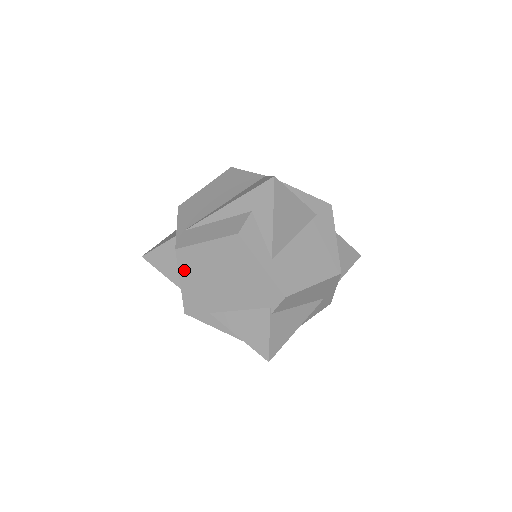
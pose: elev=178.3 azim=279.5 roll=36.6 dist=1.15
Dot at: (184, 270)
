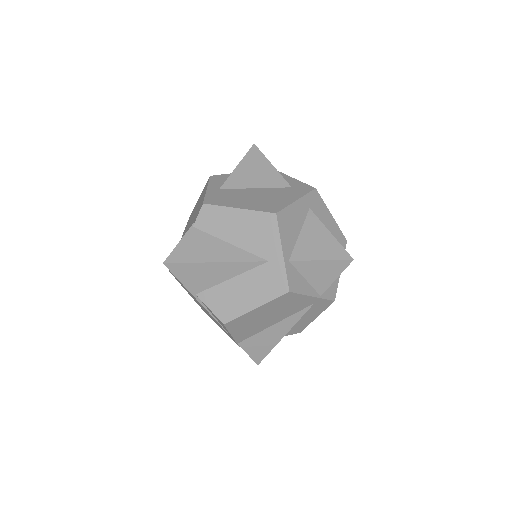
Dot at: occluded
